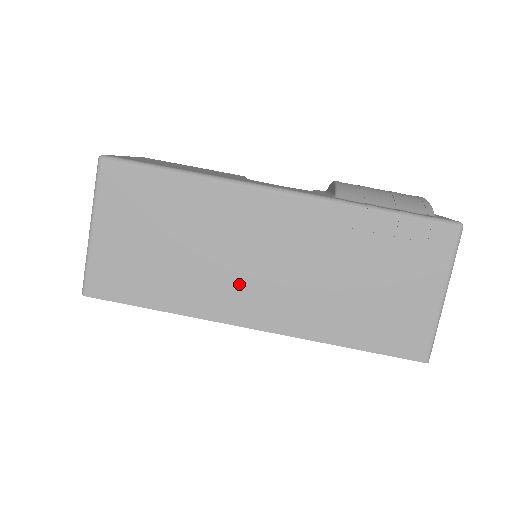
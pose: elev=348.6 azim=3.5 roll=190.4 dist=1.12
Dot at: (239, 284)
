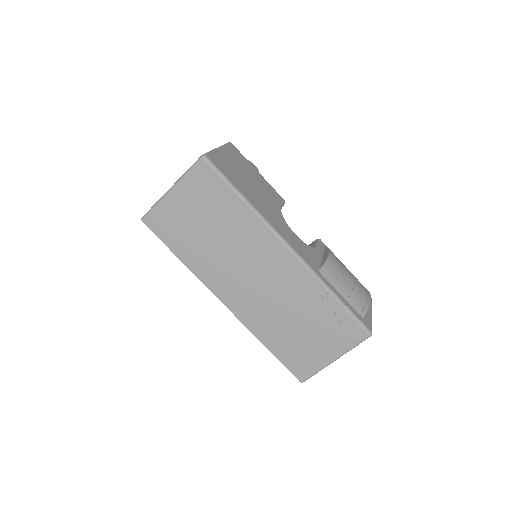
Dot at: (233, 278)
